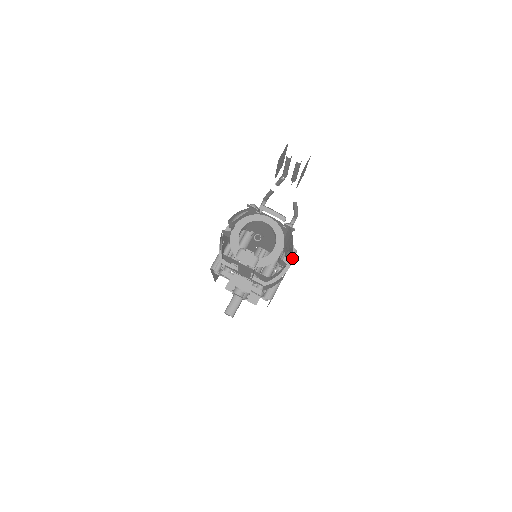
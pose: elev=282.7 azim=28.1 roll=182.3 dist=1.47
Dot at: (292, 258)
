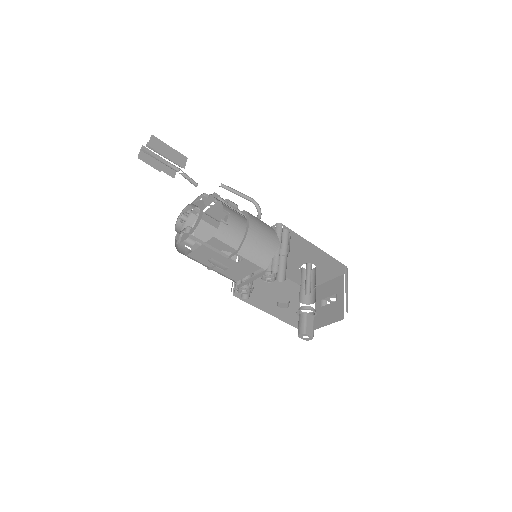
Dot at: (249, 219)
